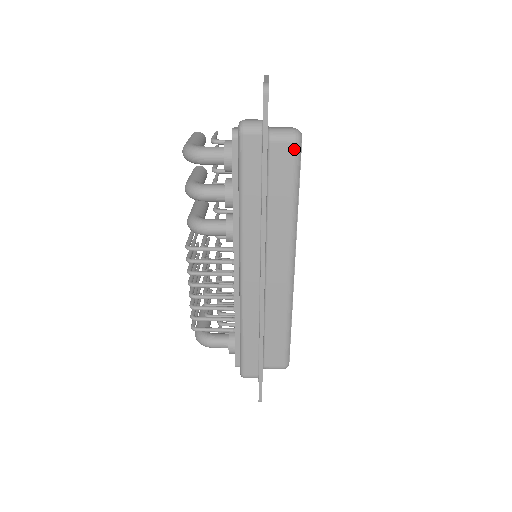
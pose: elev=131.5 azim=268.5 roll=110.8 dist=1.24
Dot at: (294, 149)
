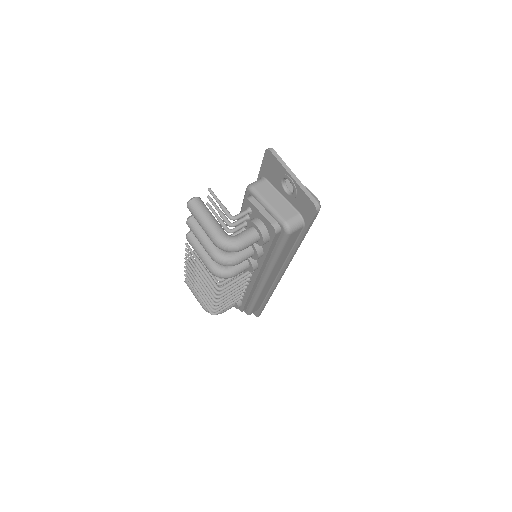
Dot at: occluded
